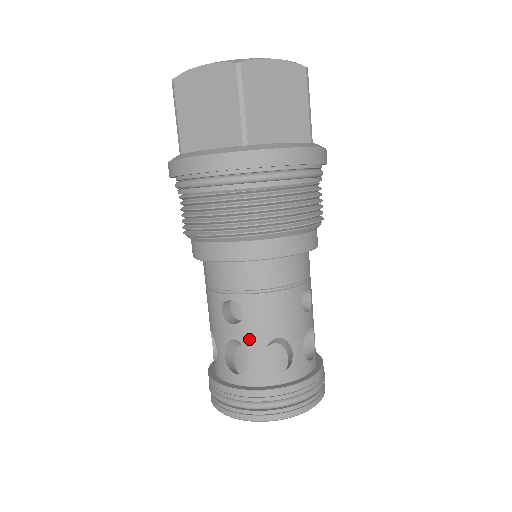
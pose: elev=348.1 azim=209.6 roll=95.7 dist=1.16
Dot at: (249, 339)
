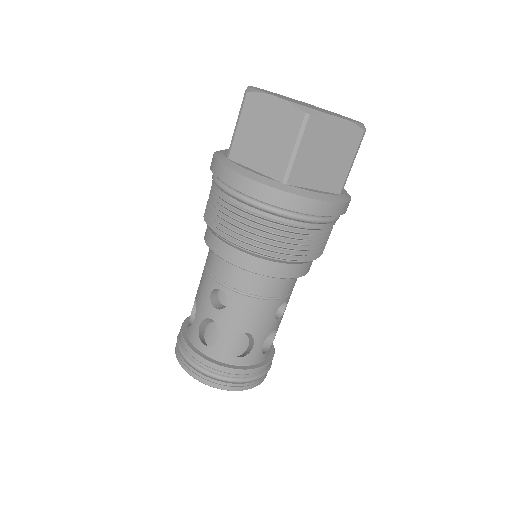
Dot at: (224, 325)
